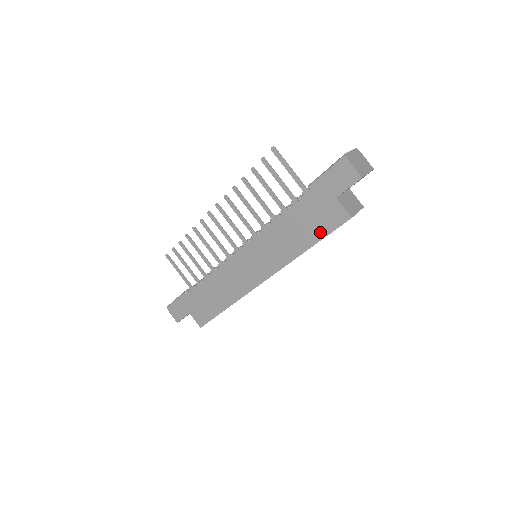
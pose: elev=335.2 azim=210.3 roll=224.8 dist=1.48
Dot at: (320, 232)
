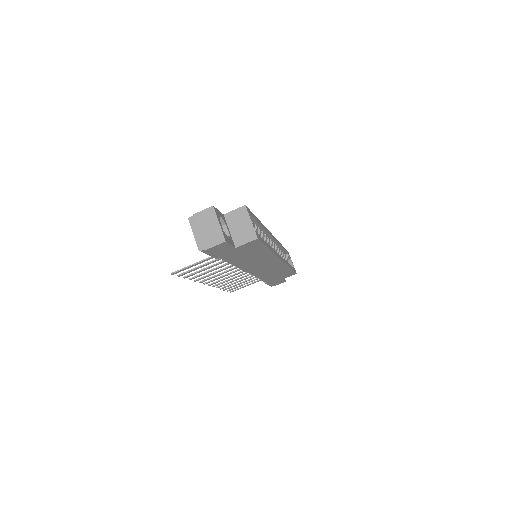
Dot at: (259, 248)
